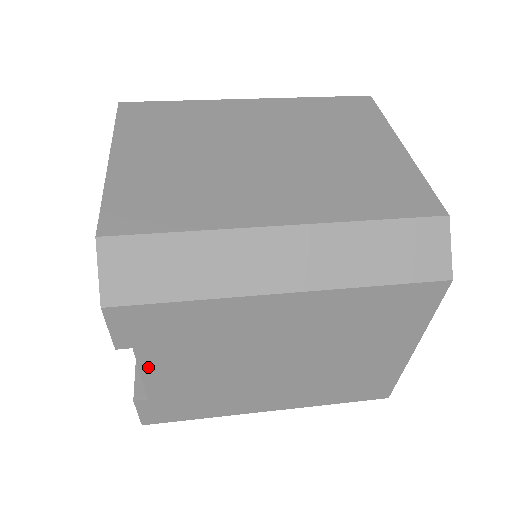
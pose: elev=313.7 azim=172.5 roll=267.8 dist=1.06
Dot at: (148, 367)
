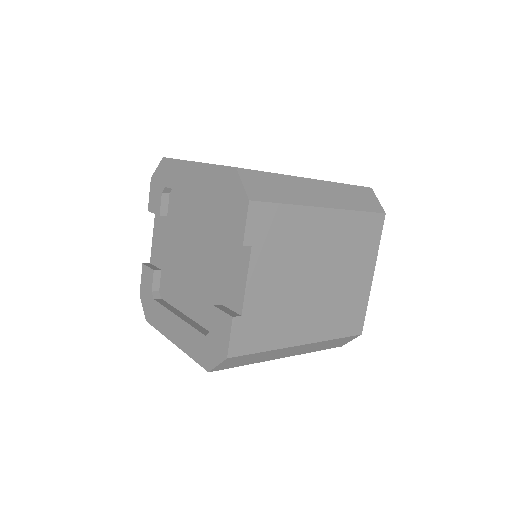
Dot at: (253, 271)
